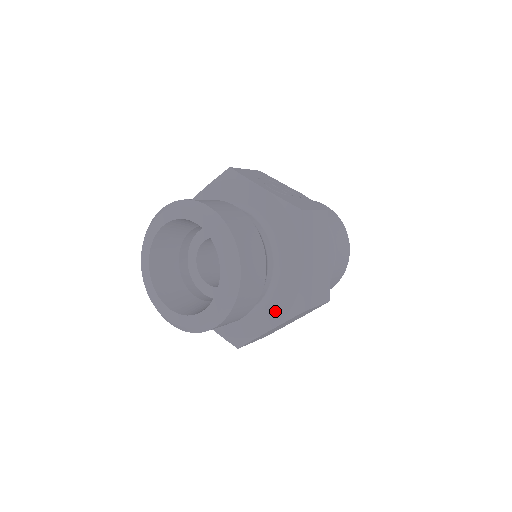
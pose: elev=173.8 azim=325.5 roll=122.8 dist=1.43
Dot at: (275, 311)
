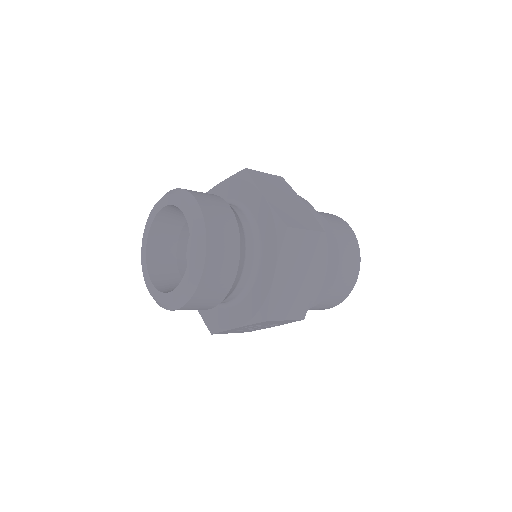
Dot at: (269, 252)
